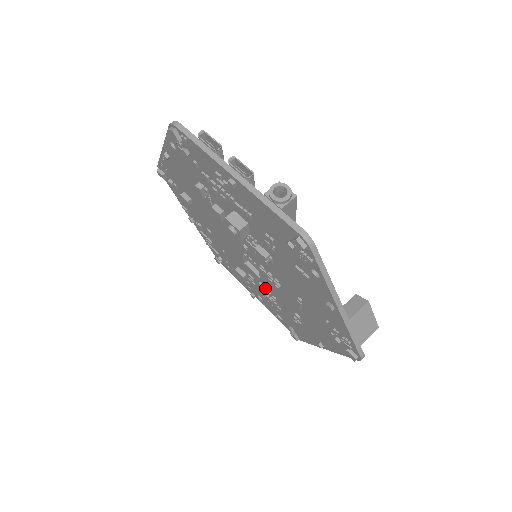
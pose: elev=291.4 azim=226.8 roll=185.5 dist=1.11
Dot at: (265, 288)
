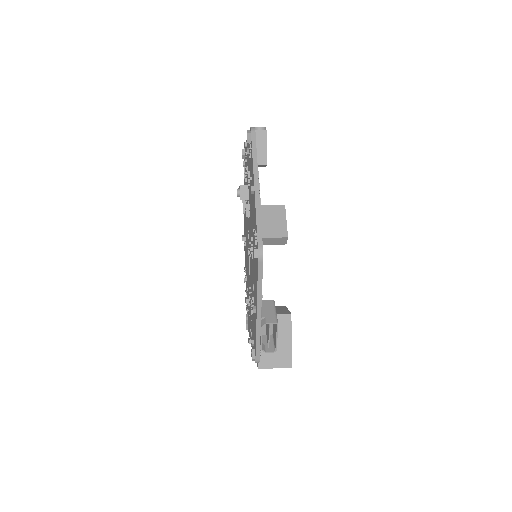
Dot at: occluded
